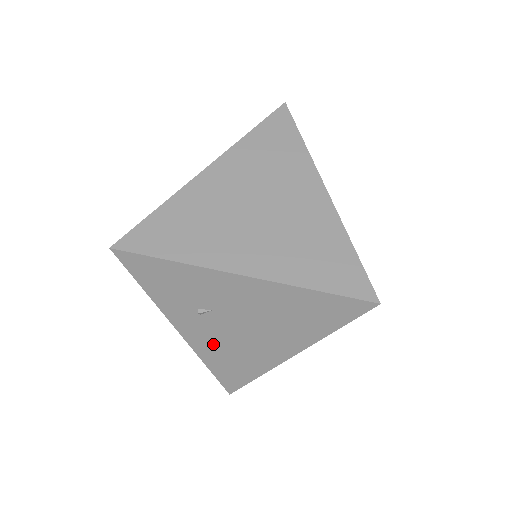
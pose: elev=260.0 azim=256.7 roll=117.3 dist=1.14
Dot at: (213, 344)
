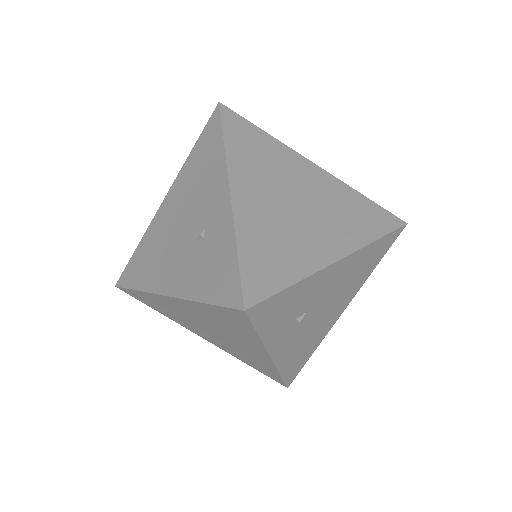
Dot at: (294, 347)
